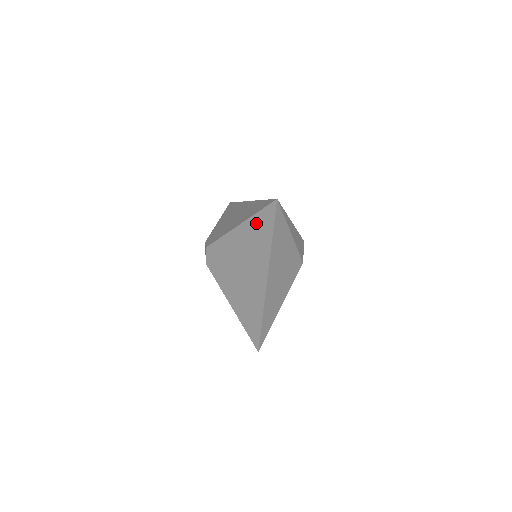
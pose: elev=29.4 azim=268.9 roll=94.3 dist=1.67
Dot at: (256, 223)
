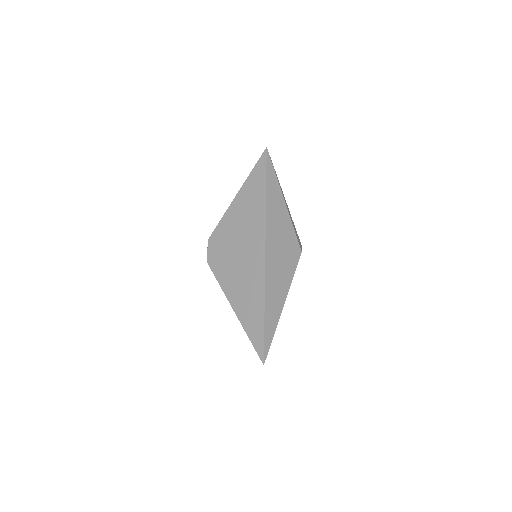
Dot at: (251, 181)
